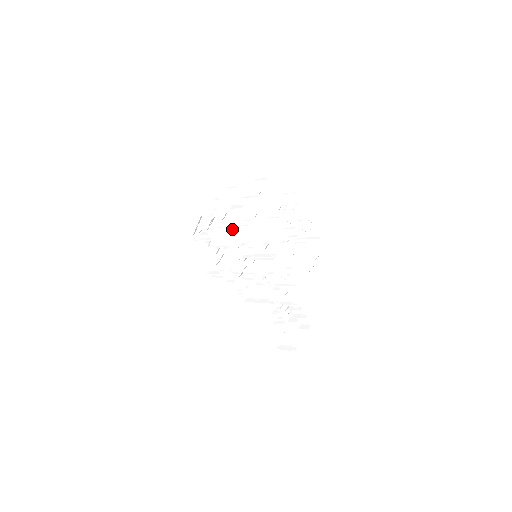
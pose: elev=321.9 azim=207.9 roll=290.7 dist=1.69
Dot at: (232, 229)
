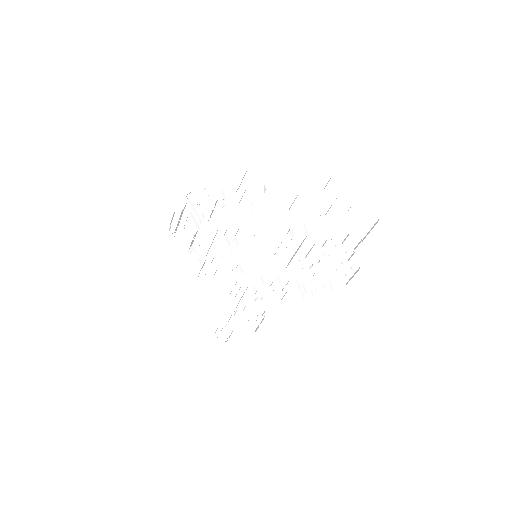
Dot at: (248, 217)
